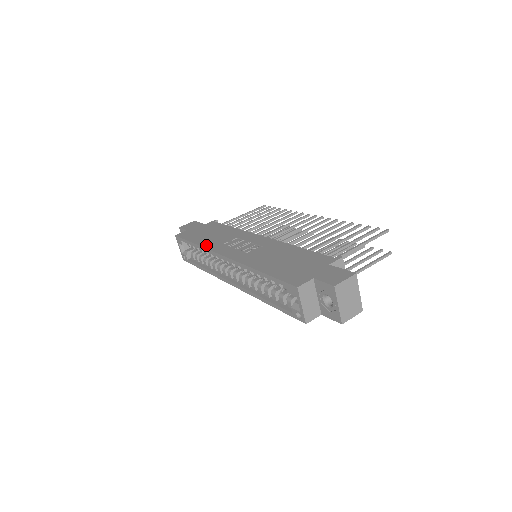
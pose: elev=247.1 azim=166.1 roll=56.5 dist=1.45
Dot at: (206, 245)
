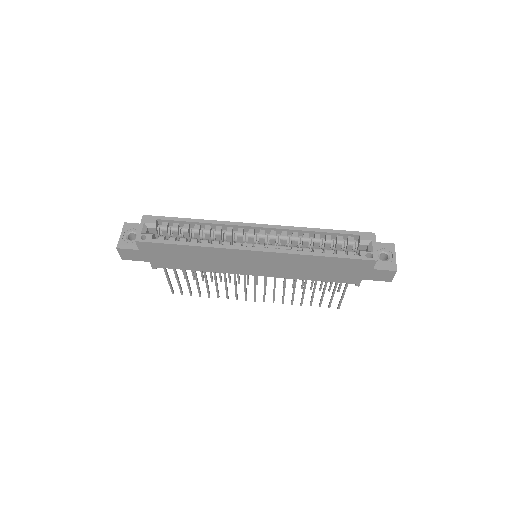
Dot at: (216, 222)
